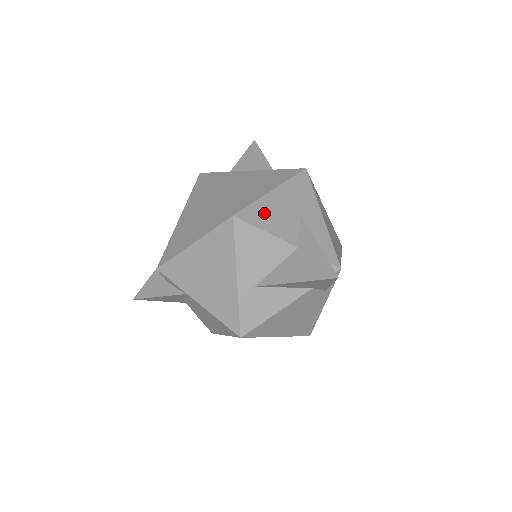
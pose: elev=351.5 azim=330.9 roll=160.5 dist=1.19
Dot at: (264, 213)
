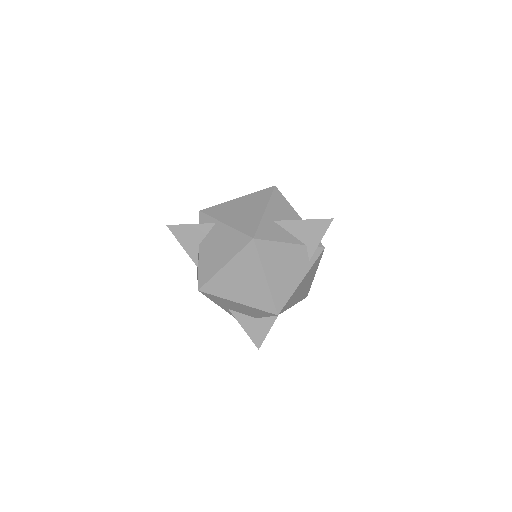
Dot at: occluded
